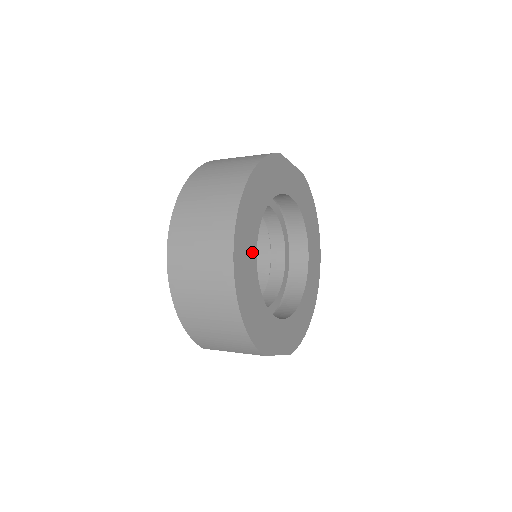
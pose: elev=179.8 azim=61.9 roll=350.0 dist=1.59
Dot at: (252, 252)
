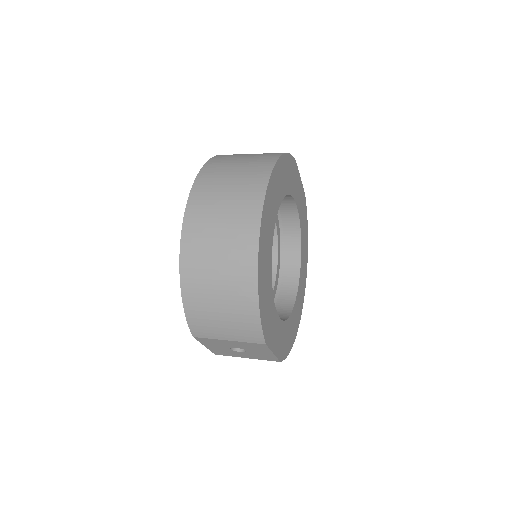
Dot at: (271, 229)
